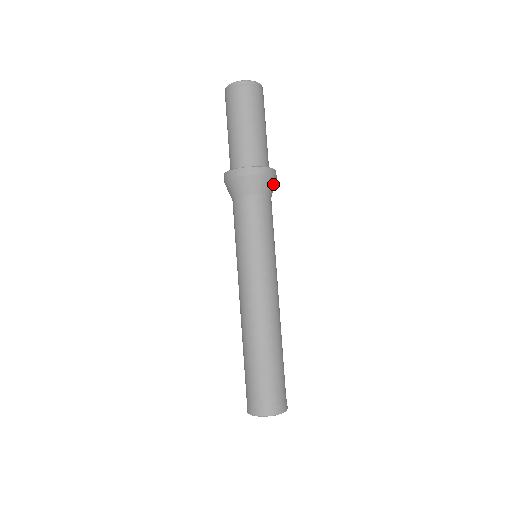
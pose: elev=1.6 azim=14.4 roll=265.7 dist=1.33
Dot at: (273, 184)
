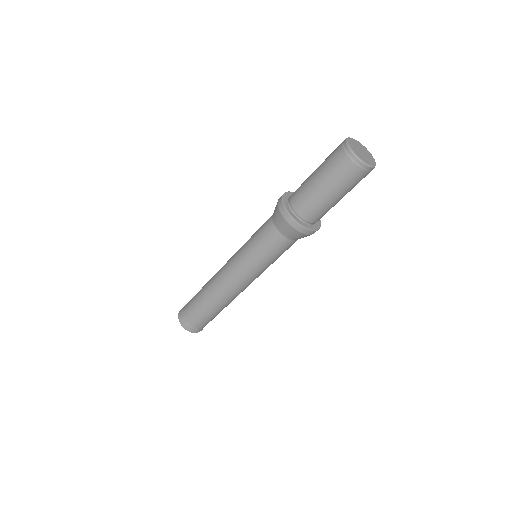
Dot at: occluded
